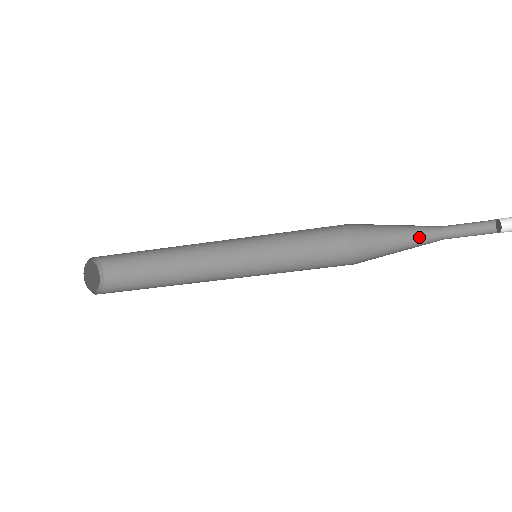
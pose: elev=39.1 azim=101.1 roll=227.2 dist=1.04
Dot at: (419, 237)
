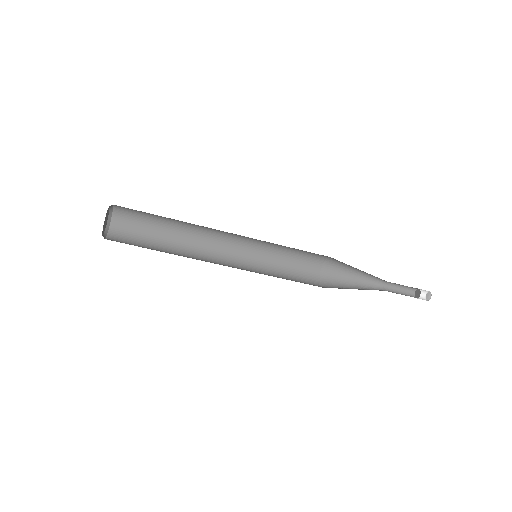
Dot at: (370, 278)
